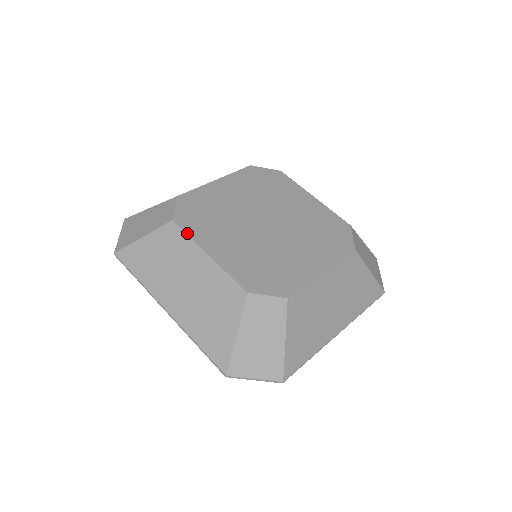
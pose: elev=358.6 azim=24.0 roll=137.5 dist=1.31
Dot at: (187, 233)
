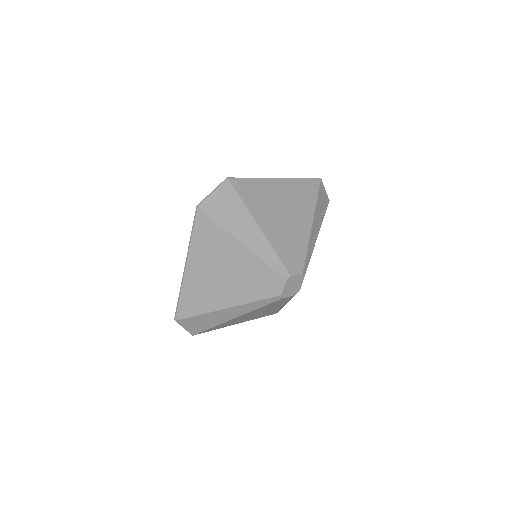
Dot at: occluded
